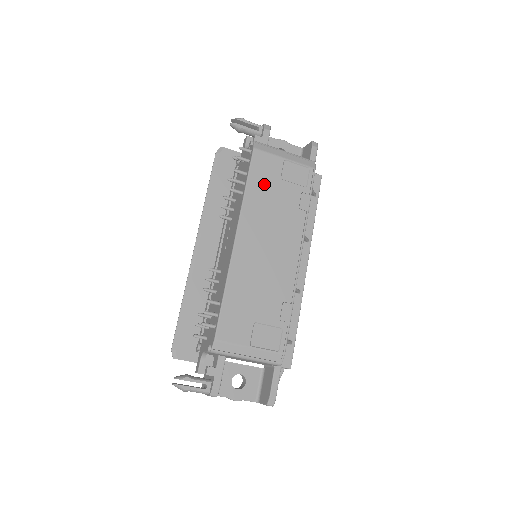
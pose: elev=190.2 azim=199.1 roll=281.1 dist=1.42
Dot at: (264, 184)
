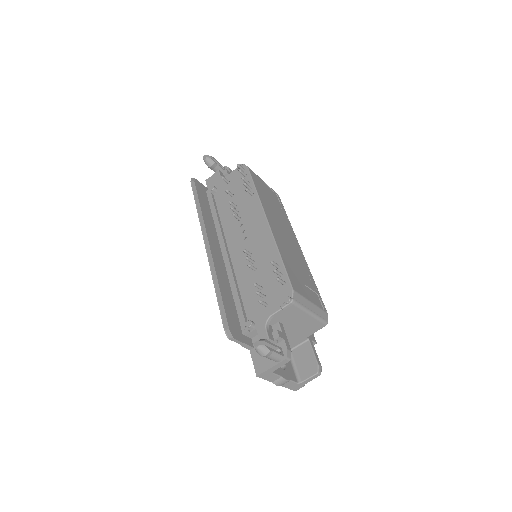
Dot at: (263, 192)
